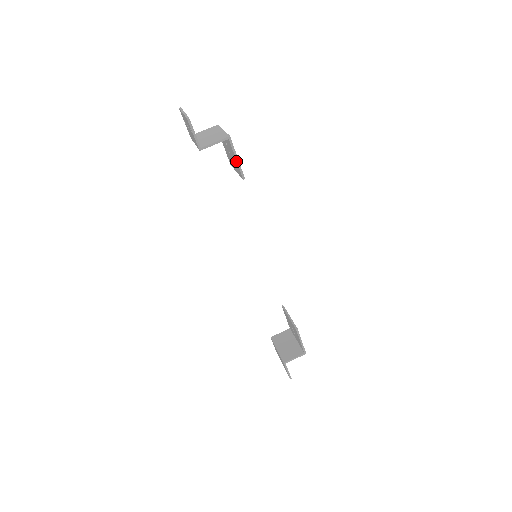
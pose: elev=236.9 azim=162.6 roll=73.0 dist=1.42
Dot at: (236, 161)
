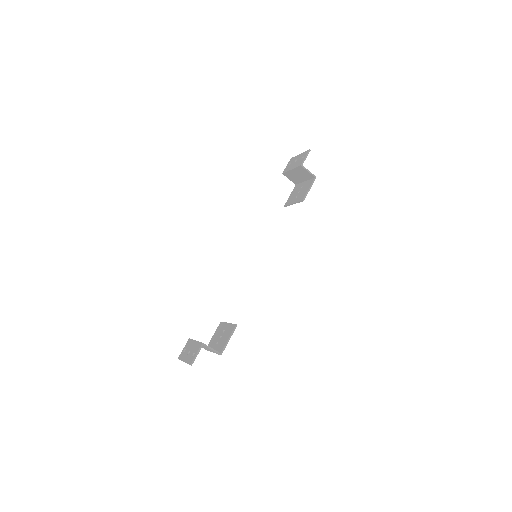
Dot at: (308, 190)
